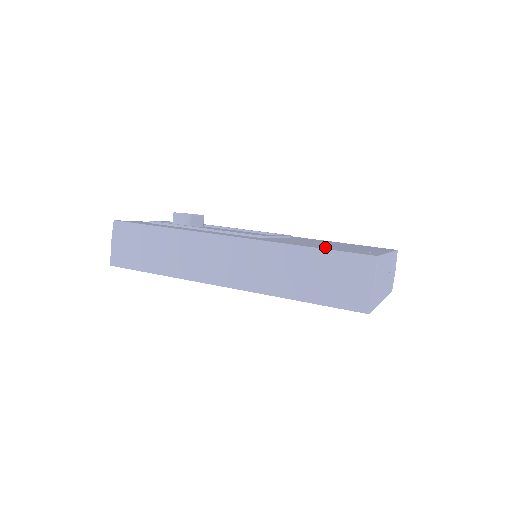
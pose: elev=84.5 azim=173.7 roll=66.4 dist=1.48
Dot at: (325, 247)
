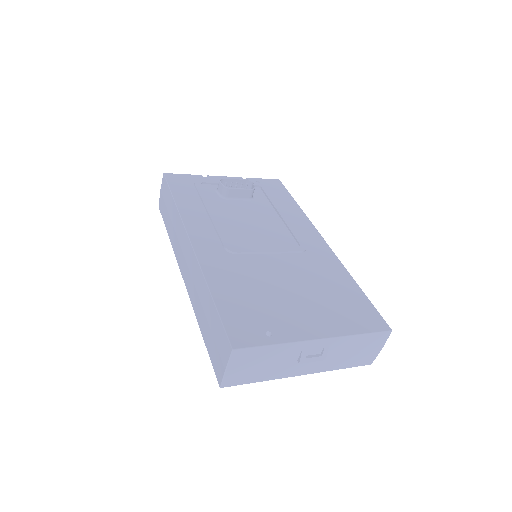
Dot at: (237, 302)
